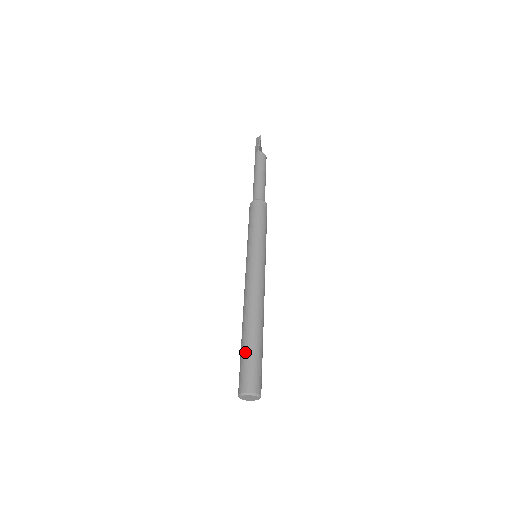
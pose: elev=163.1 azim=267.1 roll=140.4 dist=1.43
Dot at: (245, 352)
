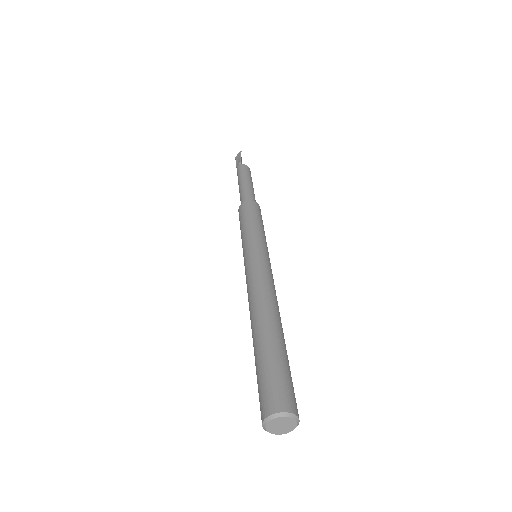
Dot at: (264, 359)
